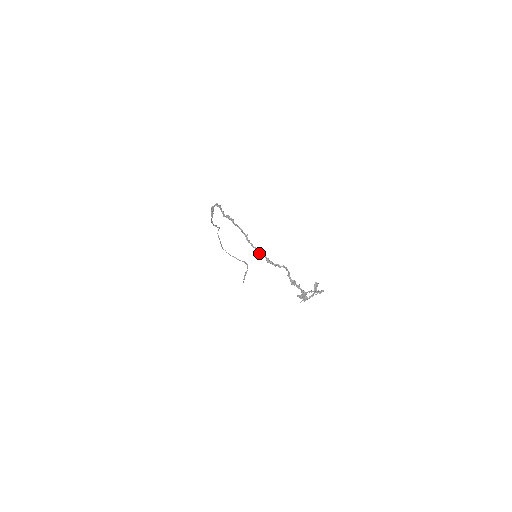
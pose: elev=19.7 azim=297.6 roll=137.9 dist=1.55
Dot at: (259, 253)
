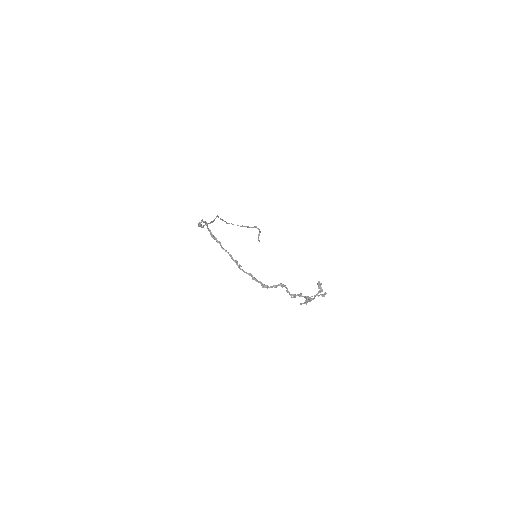
Dot at: (252, 279)
